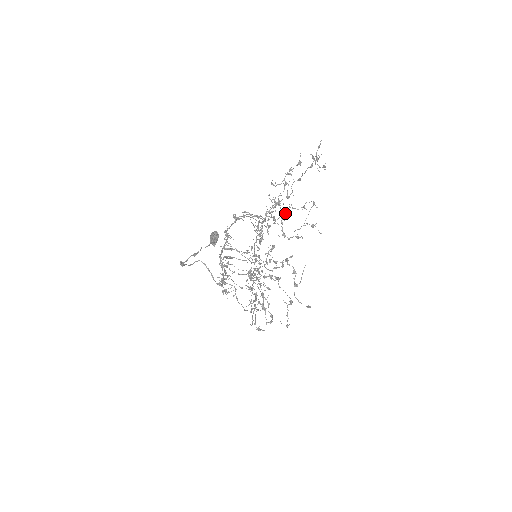
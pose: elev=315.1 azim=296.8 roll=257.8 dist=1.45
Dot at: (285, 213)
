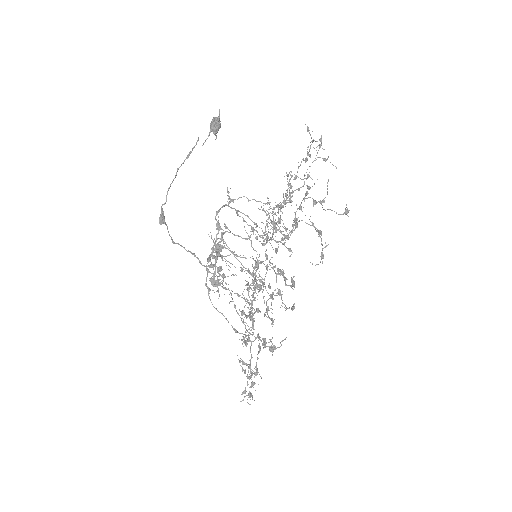
Dot at: (288, 185)
